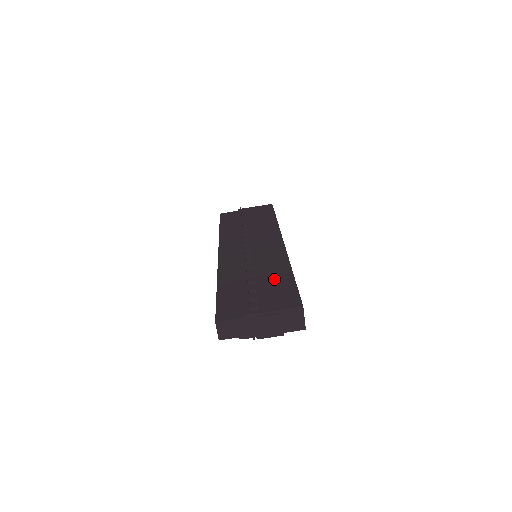
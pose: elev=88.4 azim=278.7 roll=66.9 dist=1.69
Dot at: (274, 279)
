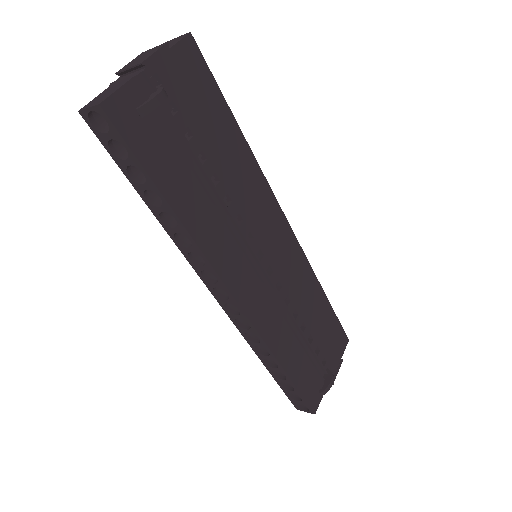
Dot at: occluded
